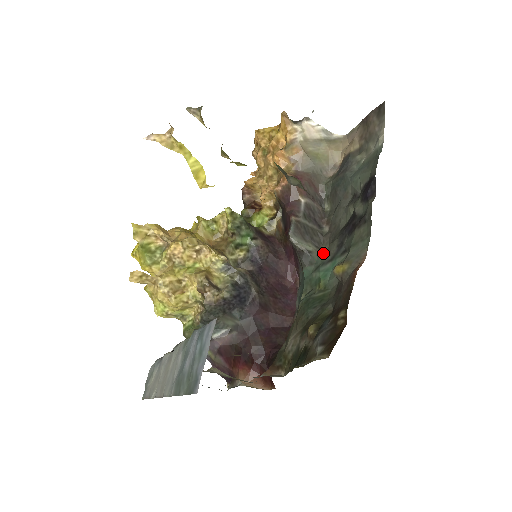
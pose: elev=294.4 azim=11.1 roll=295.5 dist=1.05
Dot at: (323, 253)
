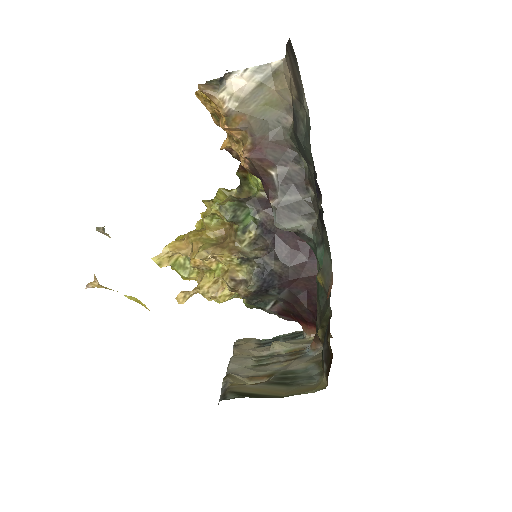
Dot at: (316, 227)
